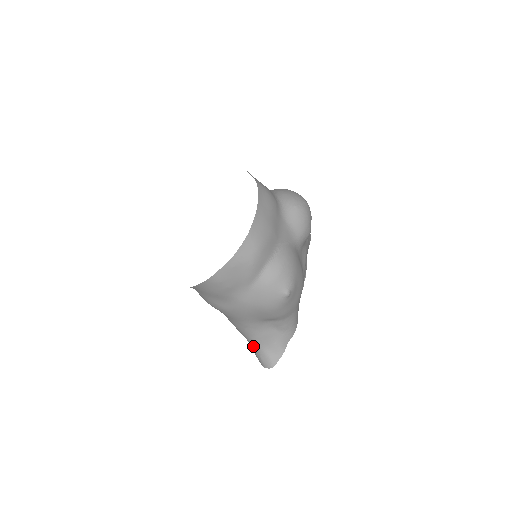
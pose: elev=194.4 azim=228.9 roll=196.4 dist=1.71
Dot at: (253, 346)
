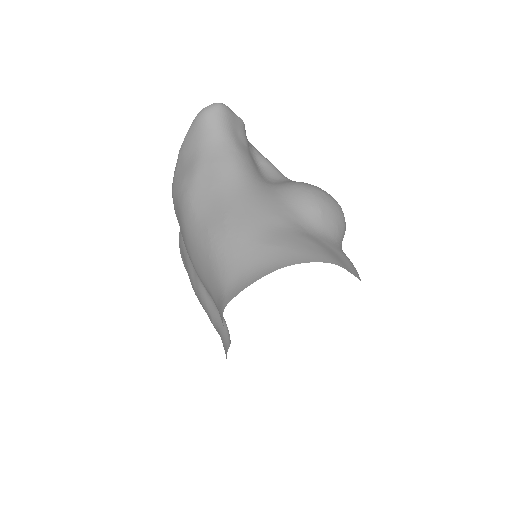
Dot at: occluded
